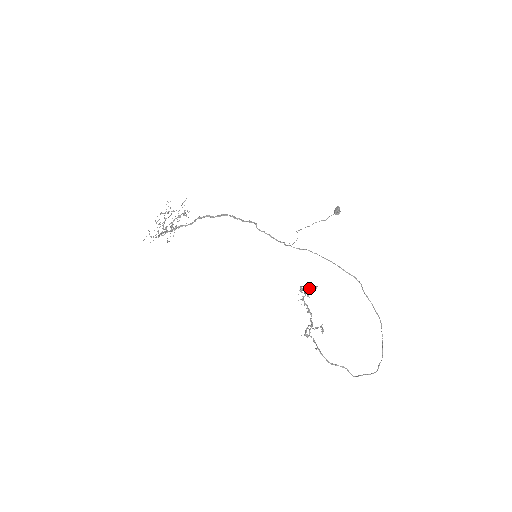
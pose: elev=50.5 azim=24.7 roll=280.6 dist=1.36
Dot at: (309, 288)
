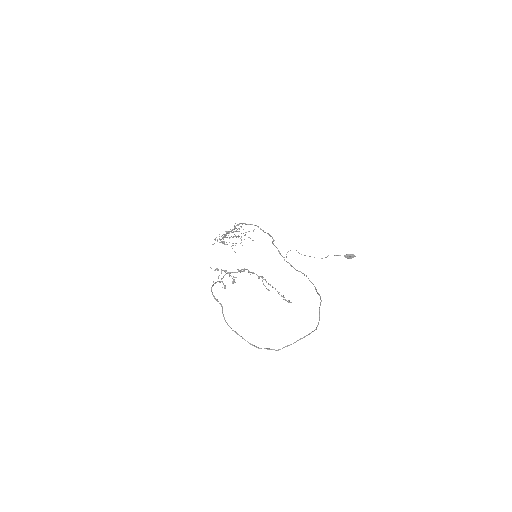
Dot at: (278, 292)
